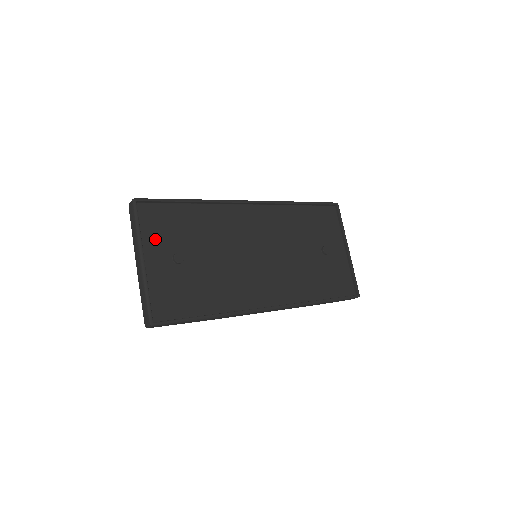
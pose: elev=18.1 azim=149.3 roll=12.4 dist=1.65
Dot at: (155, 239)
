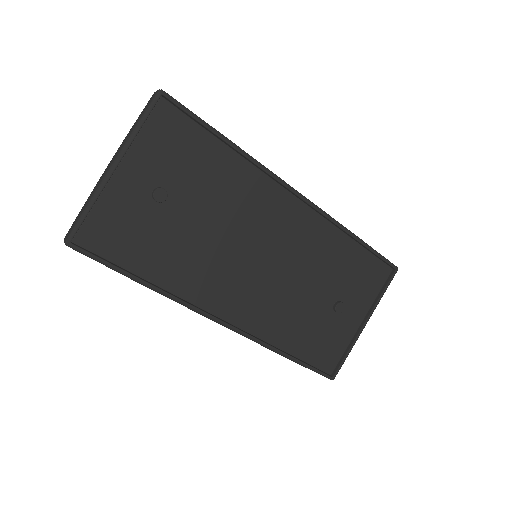
Dot at: (150, 154)
